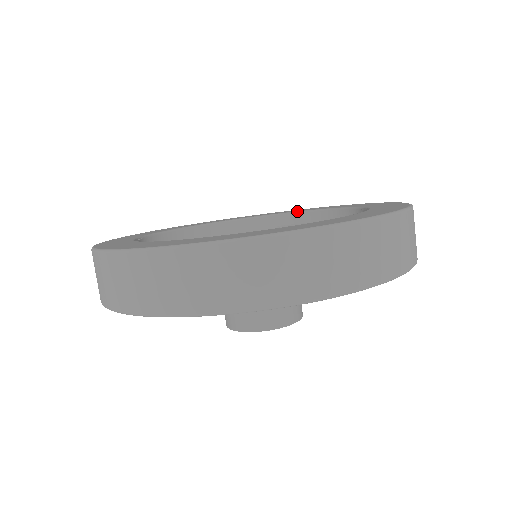
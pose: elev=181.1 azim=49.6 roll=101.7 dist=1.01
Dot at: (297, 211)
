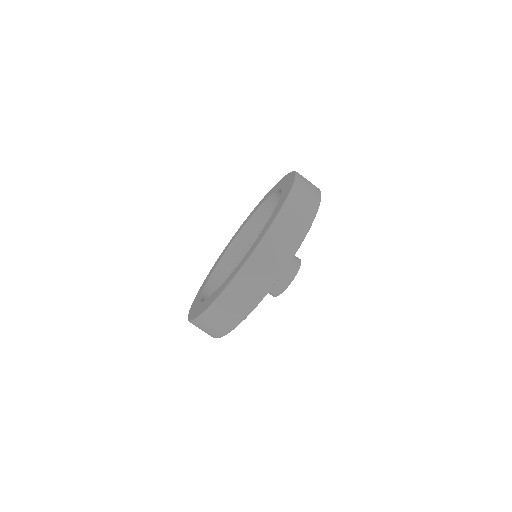
Dot at: (275, 191)
